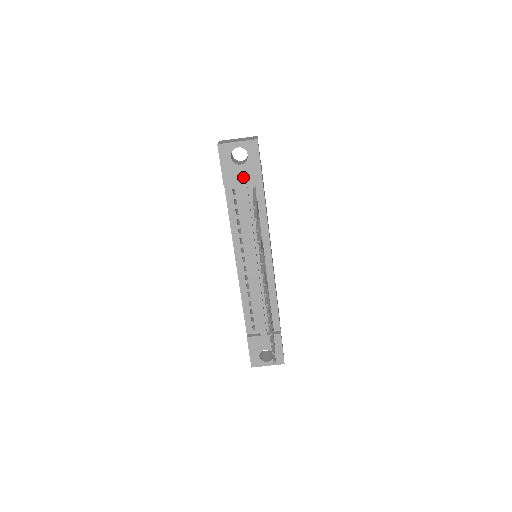
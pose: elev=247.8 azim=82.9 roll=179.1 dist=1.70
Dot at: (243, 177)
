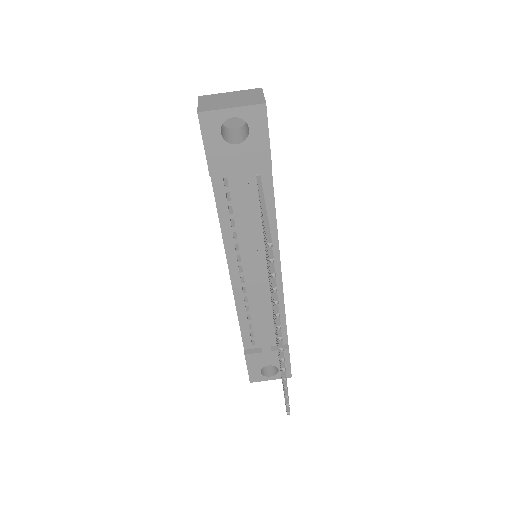
Dot at: (241, 163)
